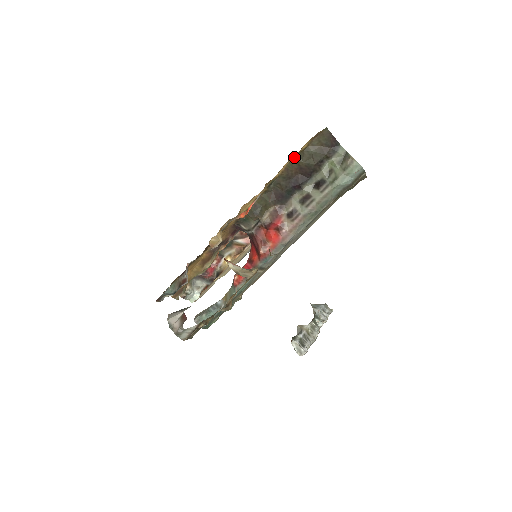
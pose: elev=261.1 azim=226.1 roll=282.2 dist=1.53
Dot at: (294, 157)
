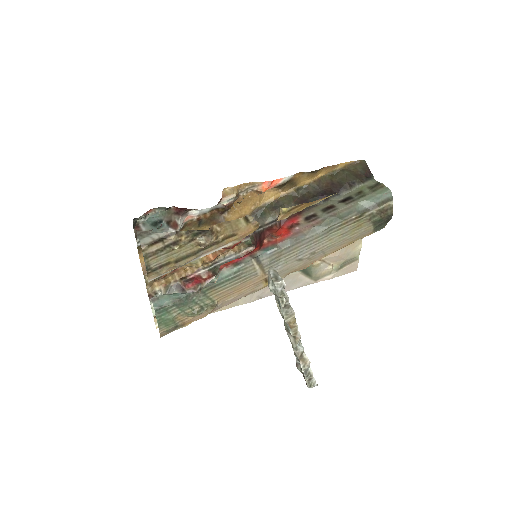
Dot at: (329, 173)
